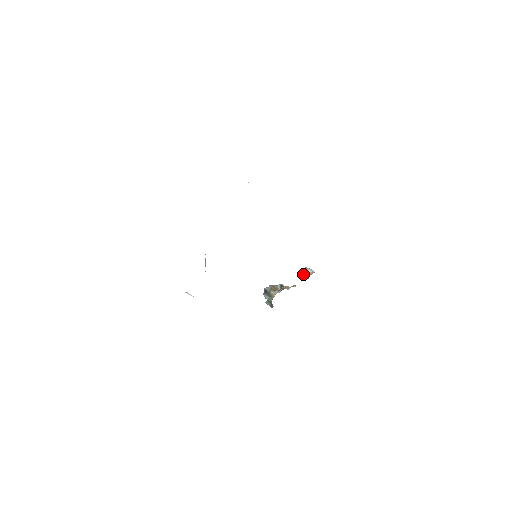
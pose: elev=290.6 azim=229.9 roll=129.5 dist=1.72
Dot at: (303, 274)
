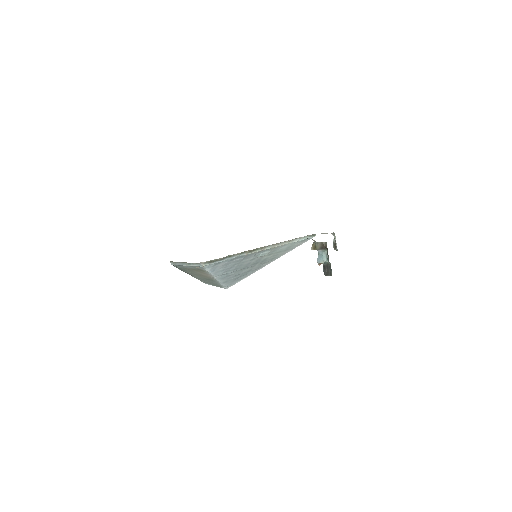
Dot at: (336, 246)
